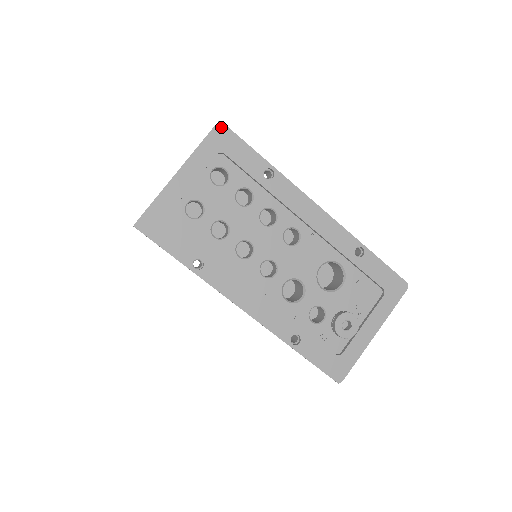
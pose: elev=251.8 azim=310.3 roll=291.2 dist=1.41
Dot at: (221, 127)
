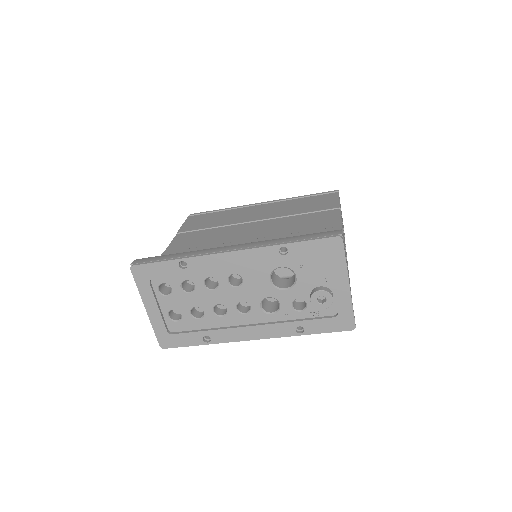
Dot at: (134, 269)
